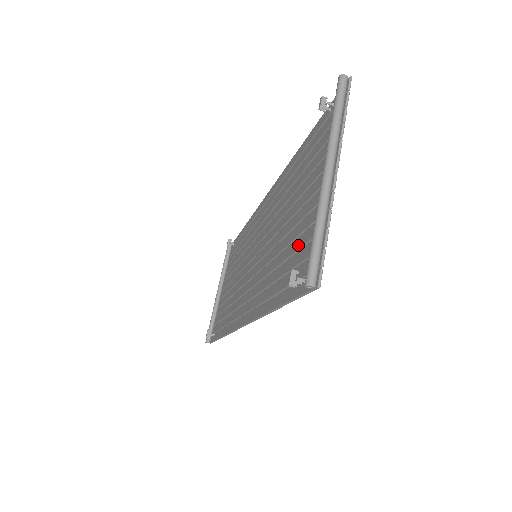
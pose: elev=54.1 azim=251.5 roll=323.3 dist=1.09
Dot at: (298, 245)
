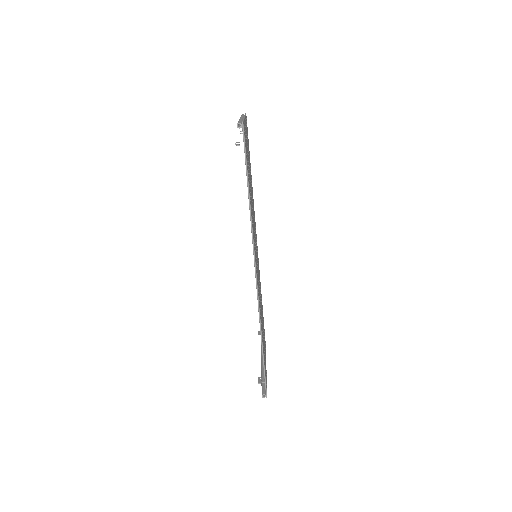
Dot at: occluded
